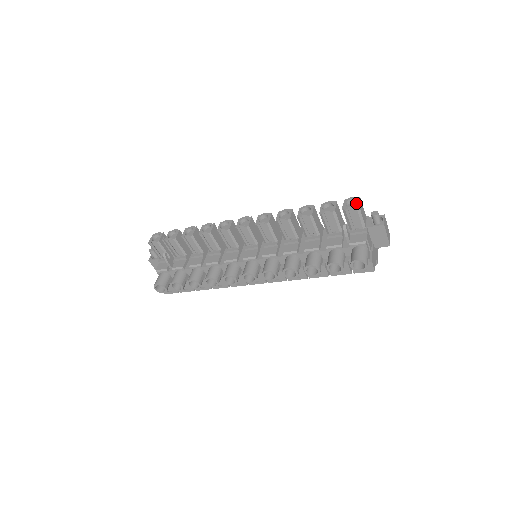
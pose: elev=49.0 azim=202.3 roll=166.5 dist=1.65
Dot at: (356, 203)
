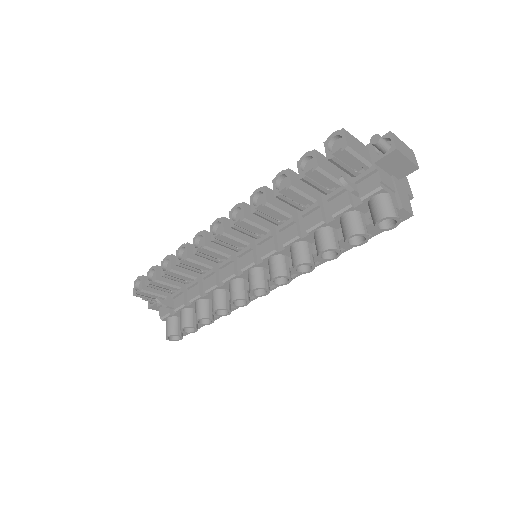
Dot at: (342, 139)
